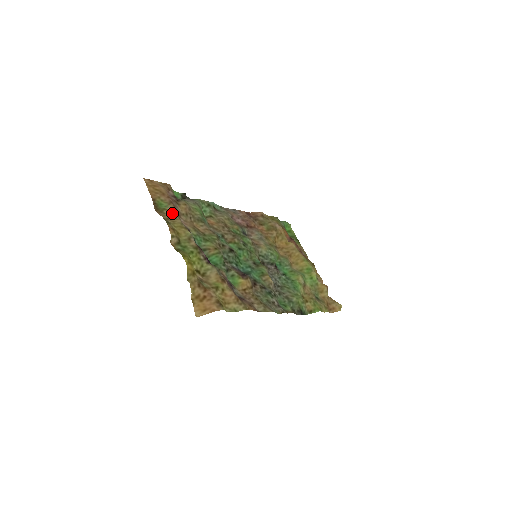
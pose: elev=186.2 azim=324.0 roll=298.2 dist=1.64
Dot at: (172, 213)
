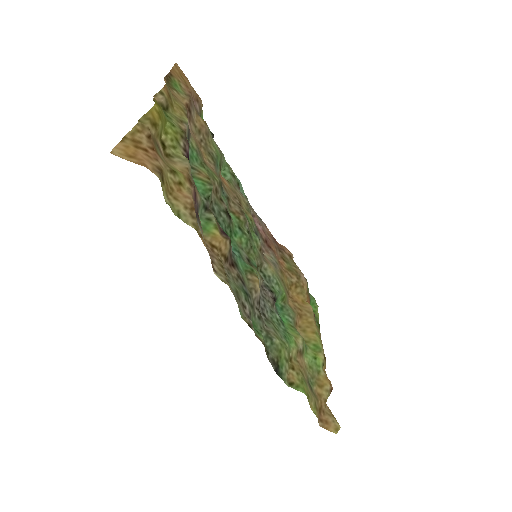
Dot at: (182, 100)
